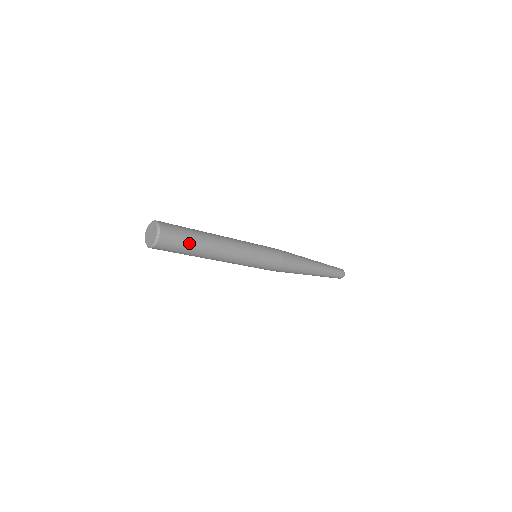
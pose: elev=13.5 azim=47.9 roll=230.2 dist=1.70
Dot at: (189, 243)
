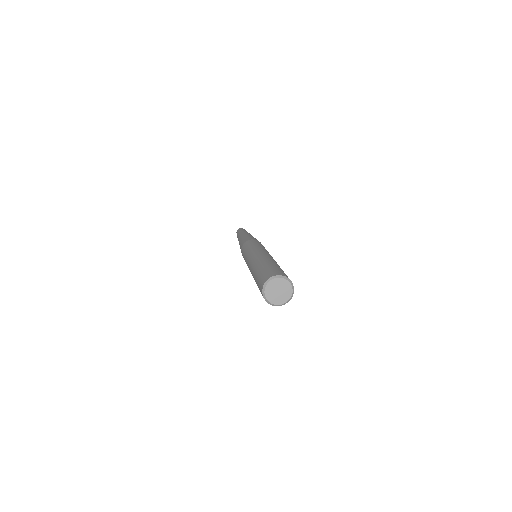
Dot at: occluded
